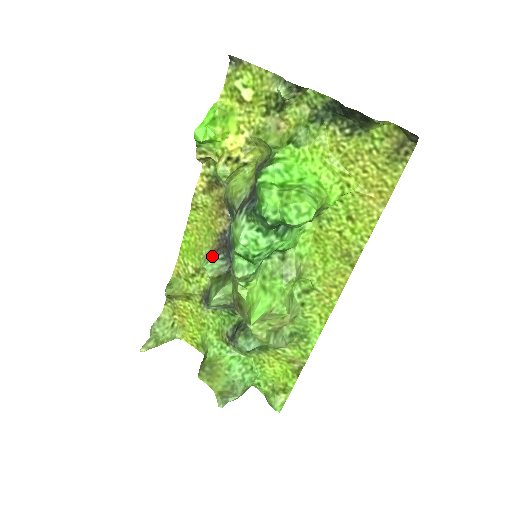
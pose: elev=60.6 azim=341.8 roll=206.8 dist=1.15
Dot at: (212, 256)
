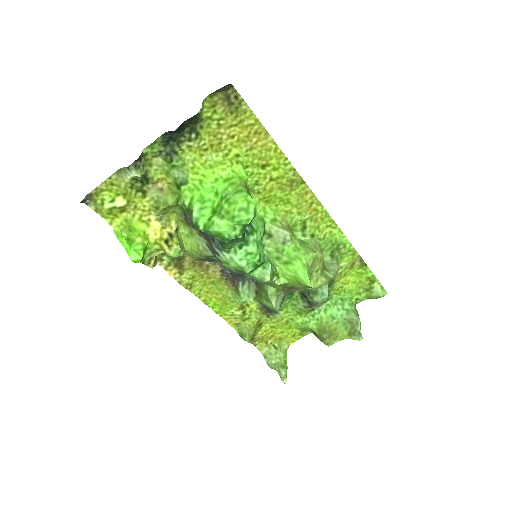
Dot at: (237, 291)
